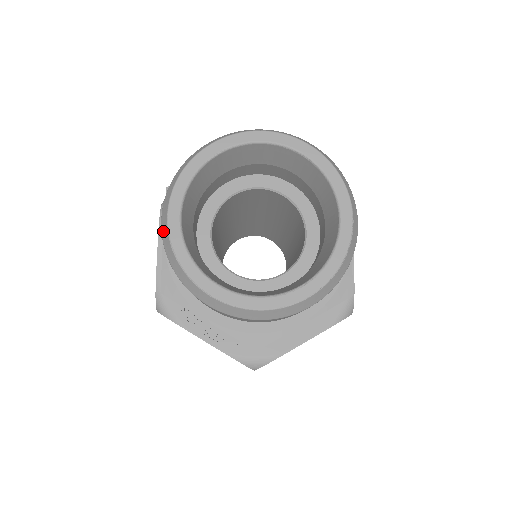
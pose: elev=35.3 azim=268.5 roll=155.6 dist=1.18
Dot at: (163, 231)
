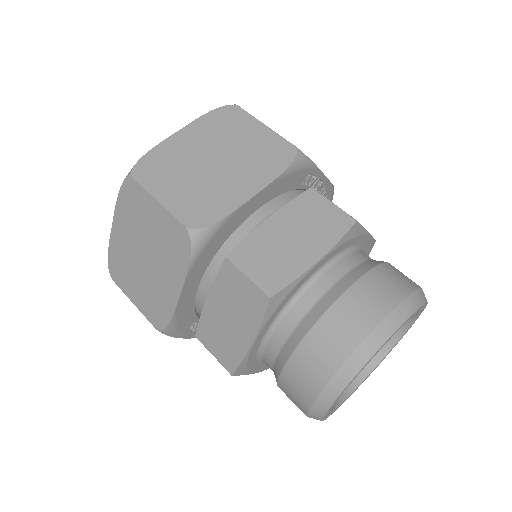
Dot at: (319, 405)
